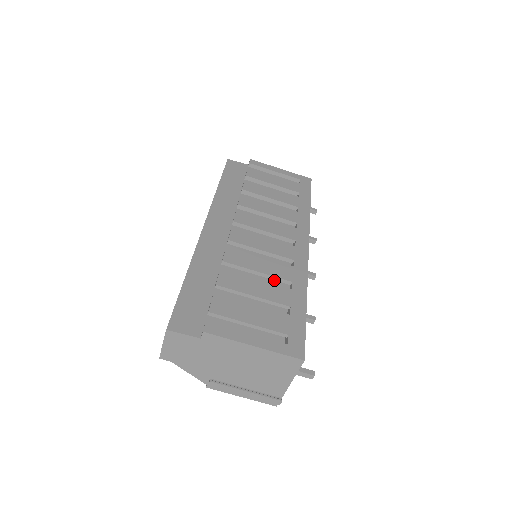
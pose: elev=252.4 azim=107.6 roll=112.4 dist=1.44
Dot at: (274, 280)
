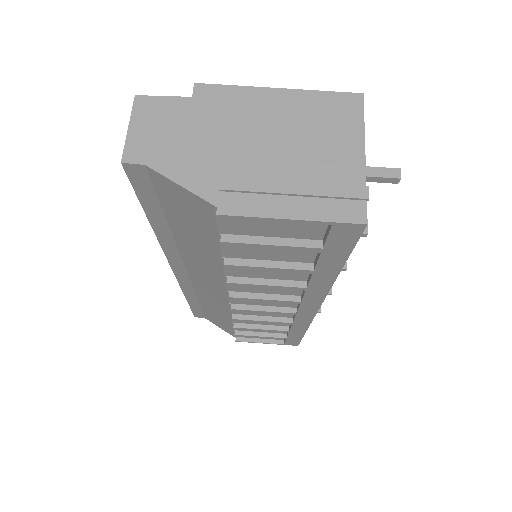
Dot at: occluded
